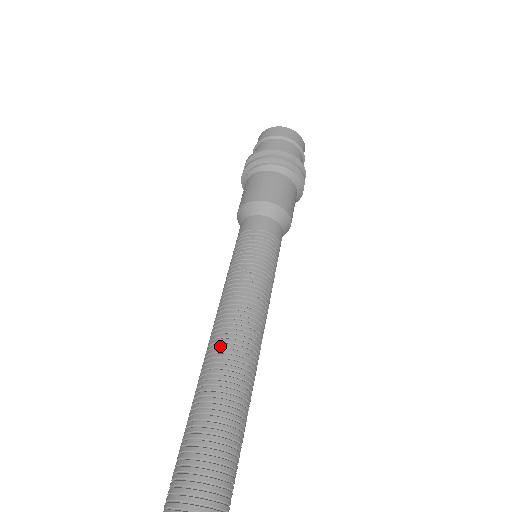
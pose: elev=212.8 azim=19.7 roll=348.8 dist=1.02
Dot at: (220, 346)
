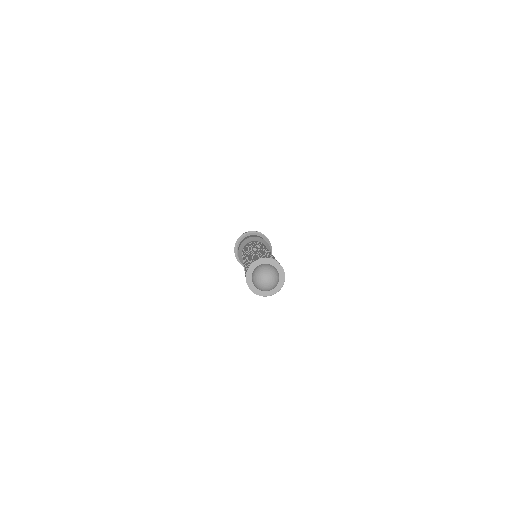
Dot at: (257, 248)
